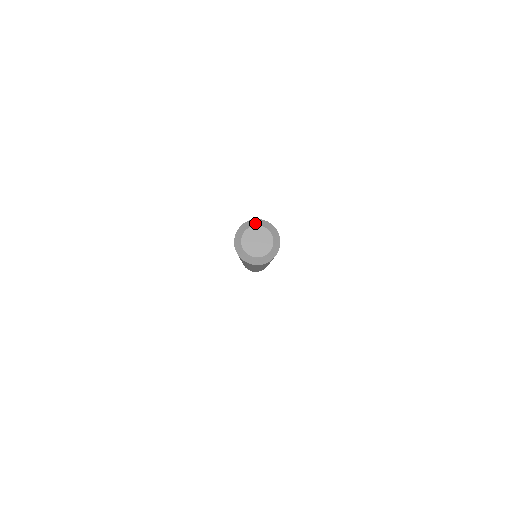
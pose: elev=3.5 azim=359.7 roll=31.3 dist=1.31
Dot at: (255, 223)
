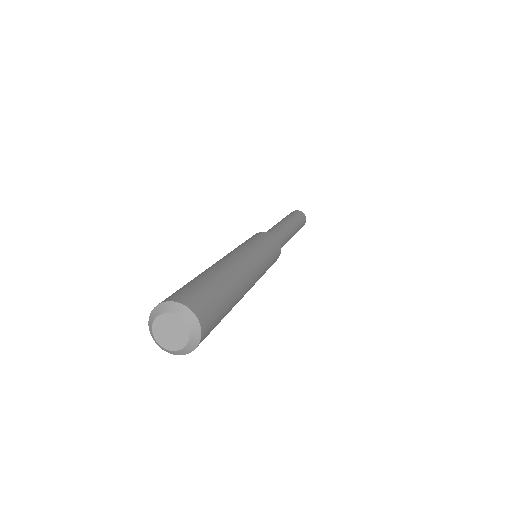
Dot at: (156, 313)
